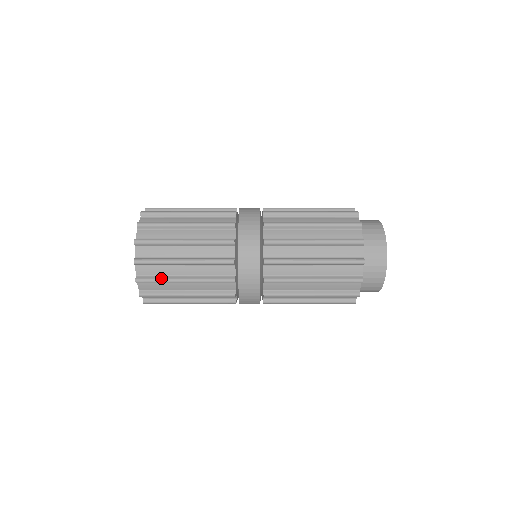
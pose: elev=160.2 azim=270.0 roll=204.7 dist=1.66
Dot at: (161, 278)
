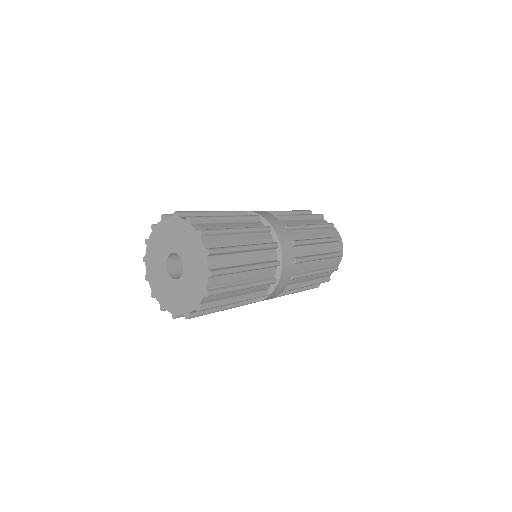
Dot at: (231, 268)
